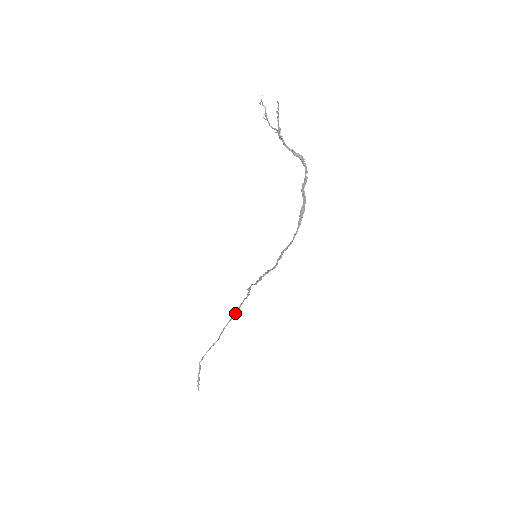
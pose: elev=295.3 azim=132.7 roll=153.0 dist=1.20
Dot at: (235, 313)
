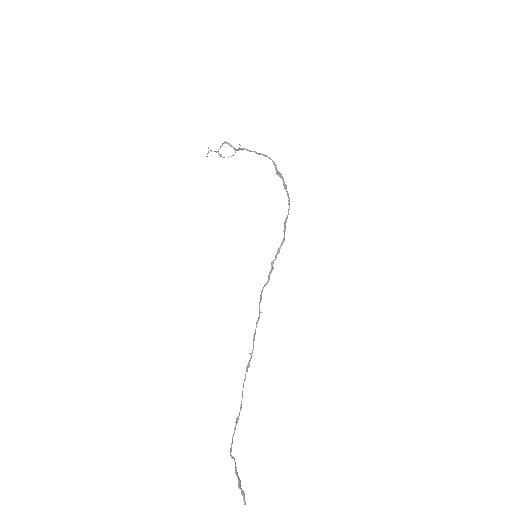
Dot at: (250, 354)
